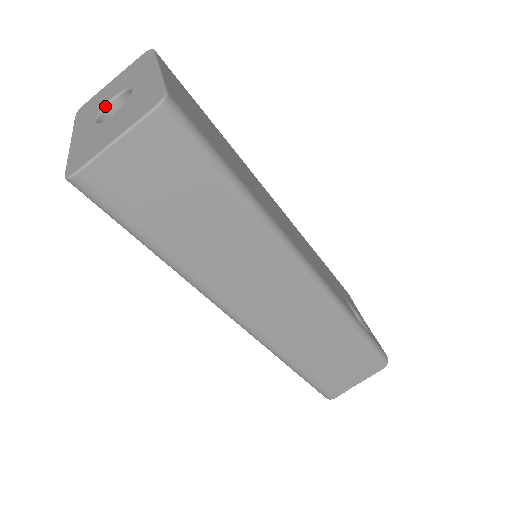
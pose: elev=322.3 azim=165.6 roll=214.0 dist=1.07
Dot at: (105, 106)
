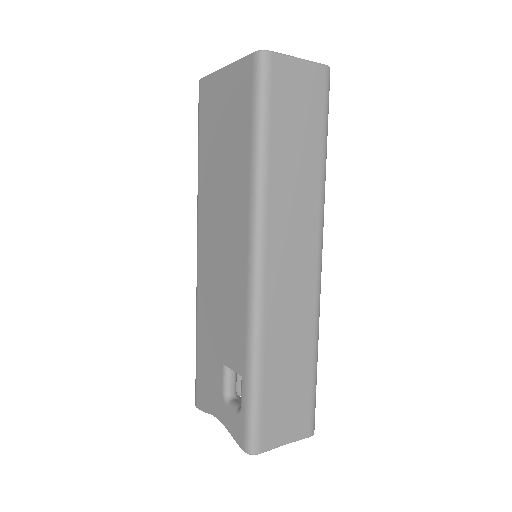
Dot at: occluded
